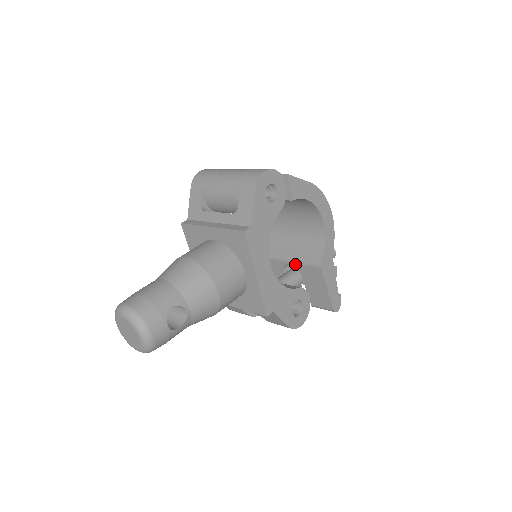
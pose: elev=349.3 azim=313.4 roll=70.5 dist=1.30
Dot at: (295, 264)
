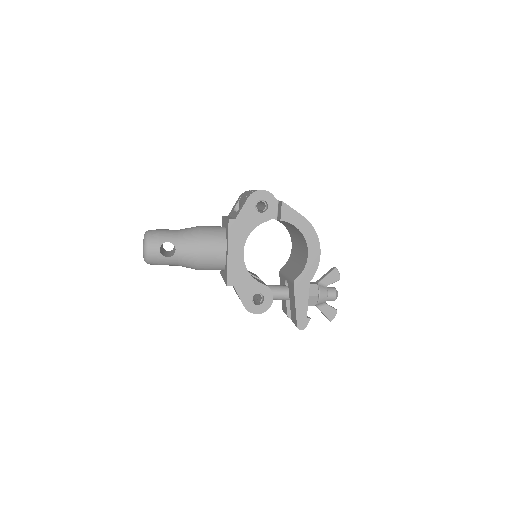
Dot at: (287, 280)
